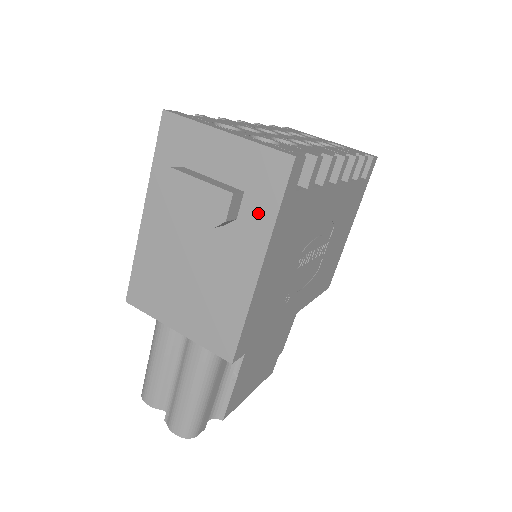
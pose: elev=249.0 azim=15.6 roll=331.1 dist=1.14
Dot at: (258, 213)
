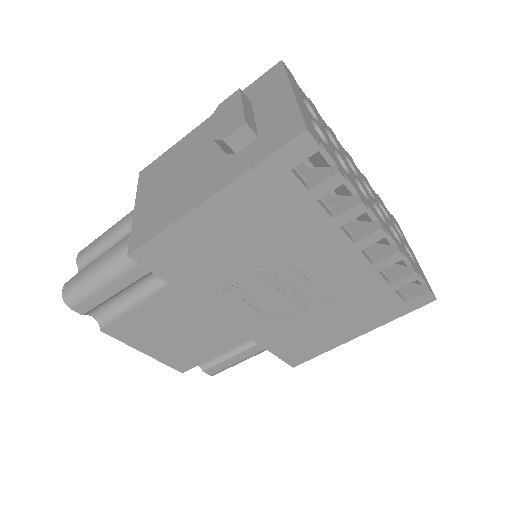
Dot at: (249, 157)
